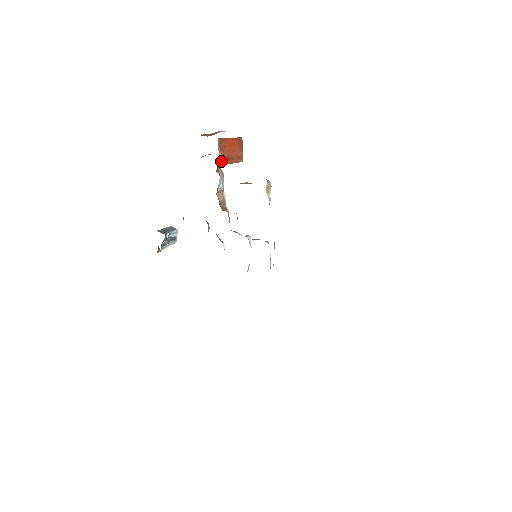
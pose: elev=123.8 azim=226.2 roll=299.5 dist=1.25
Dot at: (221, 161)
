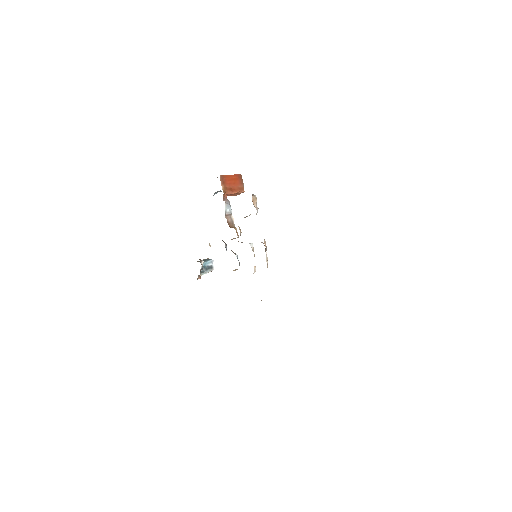
Dot at: (224, 191)
